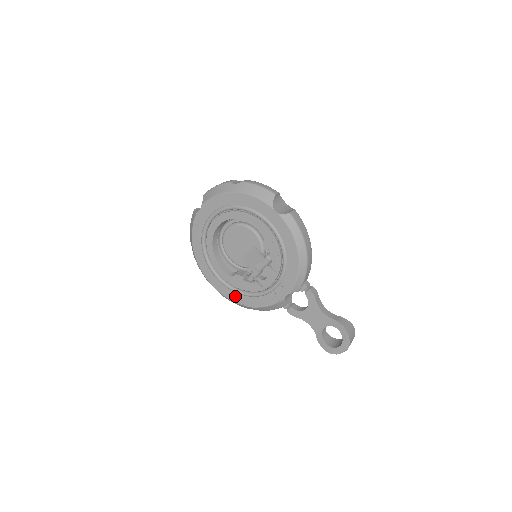
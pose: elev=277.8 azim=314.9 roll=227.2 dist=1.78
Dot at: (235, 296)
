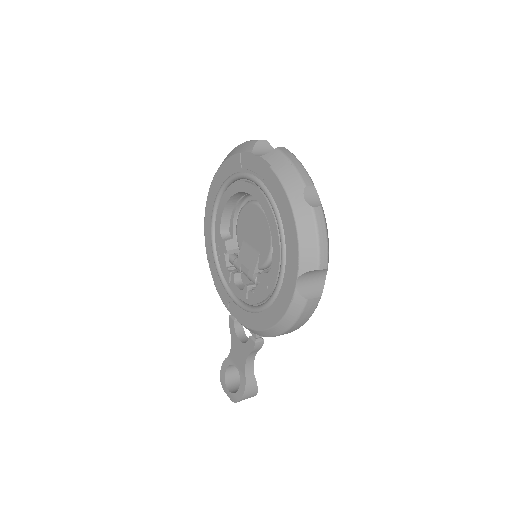
Dot at: (210, 247)
